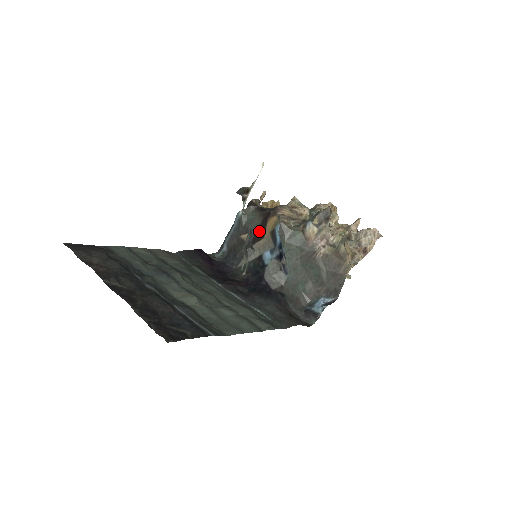
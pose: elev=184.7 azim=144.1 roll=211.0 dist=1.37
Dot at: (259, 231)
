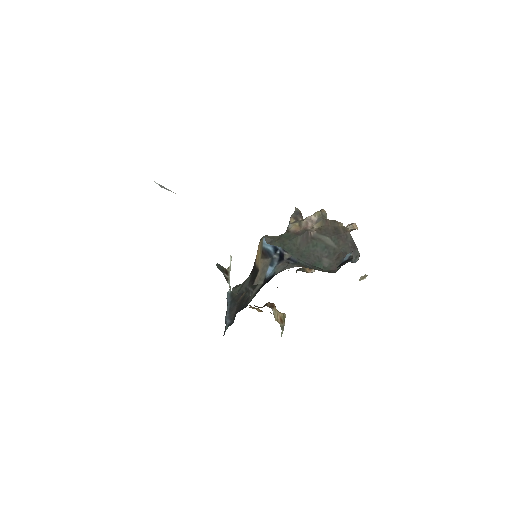
Dot at: (253, 276)
